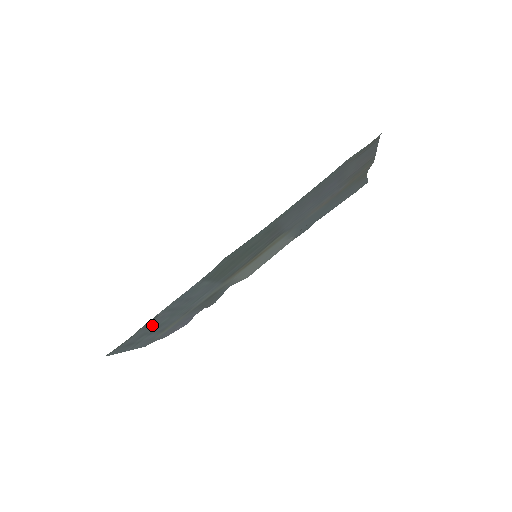
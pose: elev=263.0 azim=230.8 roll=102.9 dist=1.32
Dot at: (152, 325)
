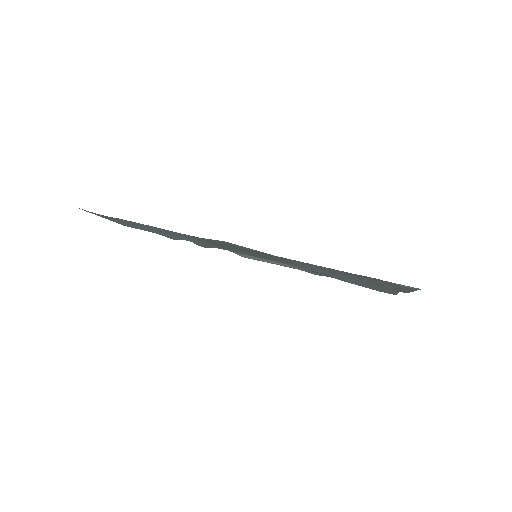
Dot at: (132, 223)
